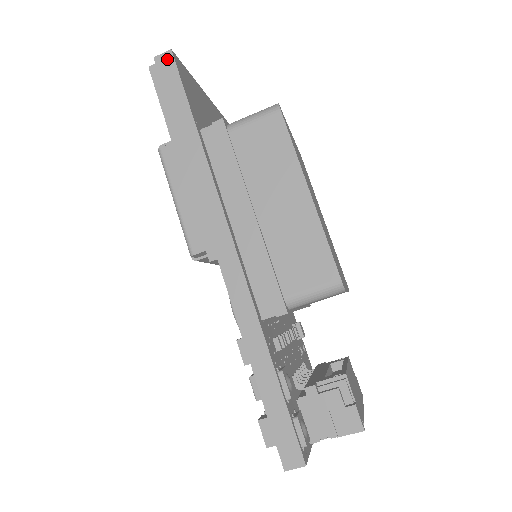
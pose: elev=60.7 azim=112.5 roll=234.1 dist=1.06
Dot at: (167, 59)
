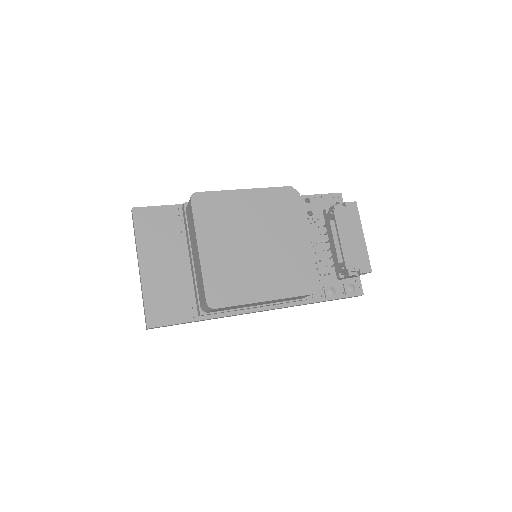
Dot at: (152, 328)
